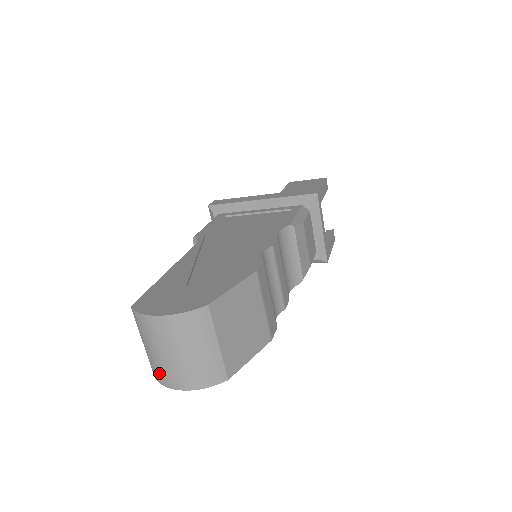
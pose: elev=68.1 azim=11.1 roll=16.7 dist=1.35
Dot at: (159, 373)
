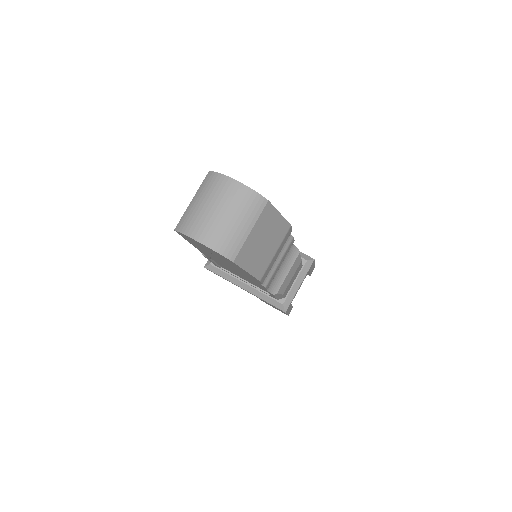
Dot at: (190, 222)
